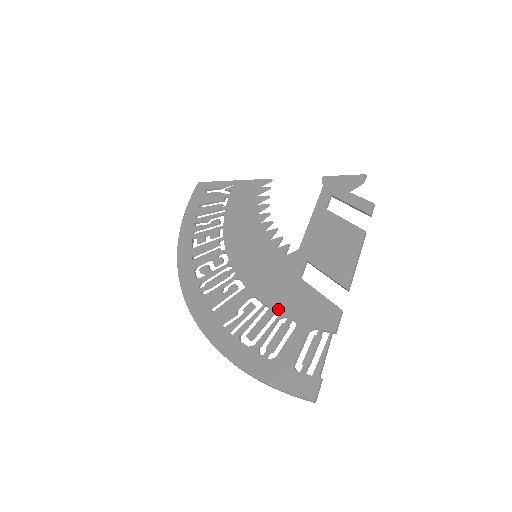
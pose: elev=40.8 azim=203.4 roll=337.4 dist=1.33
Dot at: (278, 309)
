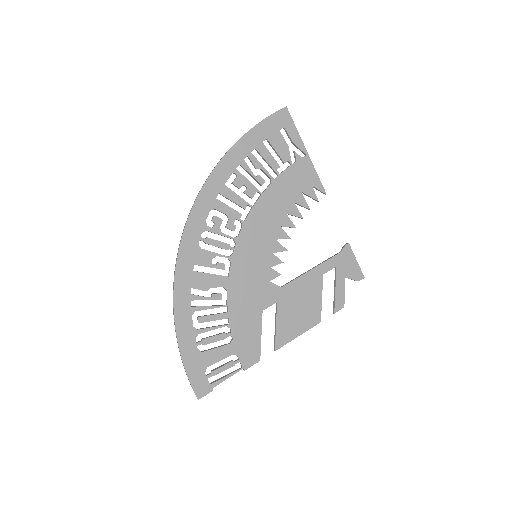
Dot at: (232, 320)
